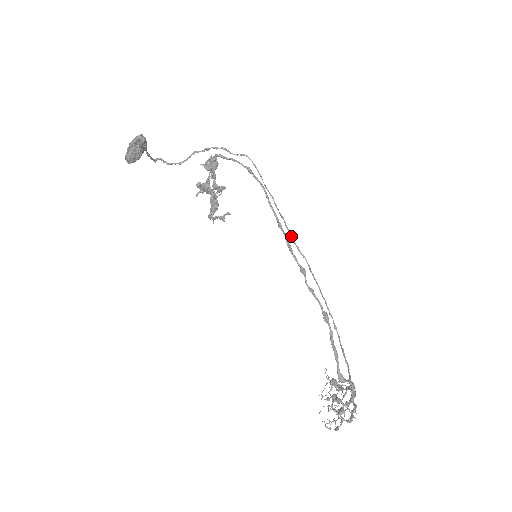
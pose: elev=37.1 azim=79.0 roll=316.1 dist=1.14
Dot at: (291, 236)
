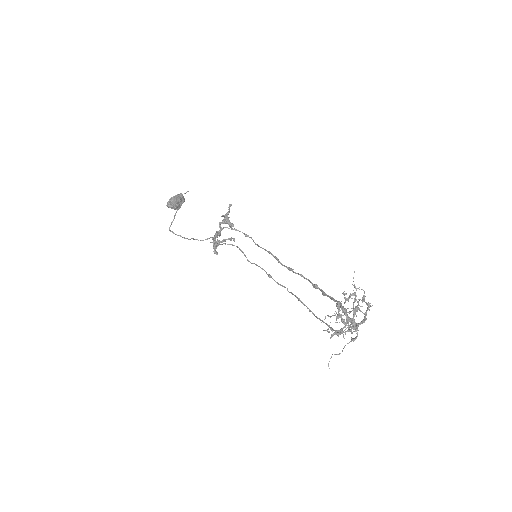
Dot at: (270, 275)
